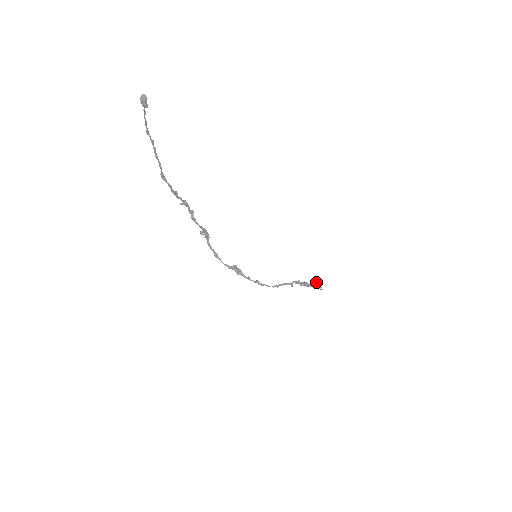
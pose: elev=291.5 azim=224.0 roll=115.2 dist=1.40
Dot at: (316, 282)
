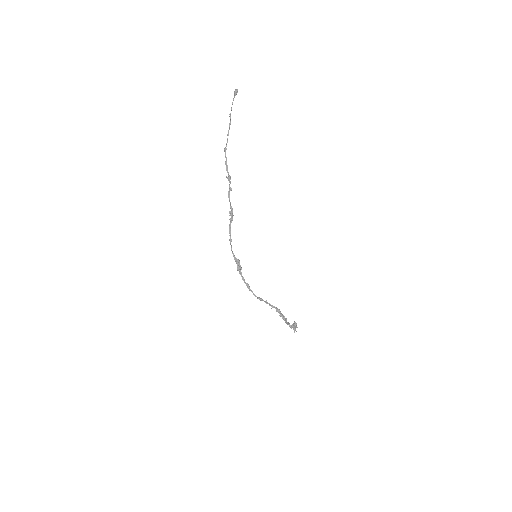
Dot at: occluded
